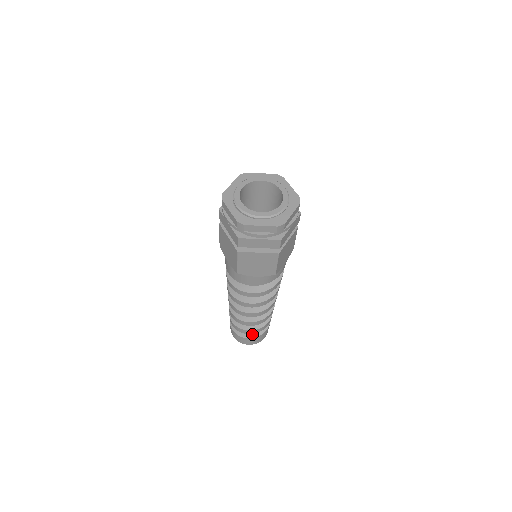
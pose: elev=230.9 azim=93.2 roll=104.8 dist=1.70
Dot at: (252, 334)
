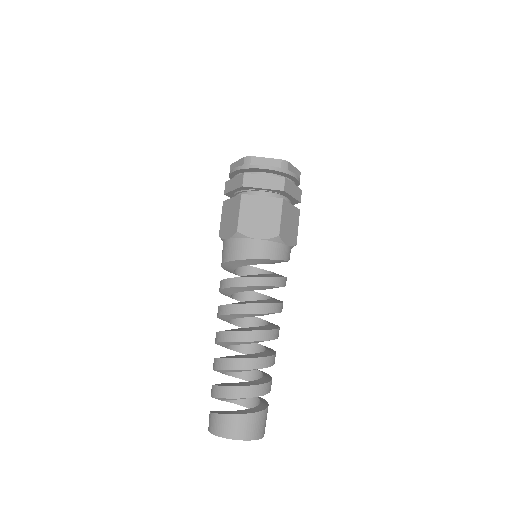
Dot at: (242, 411)
